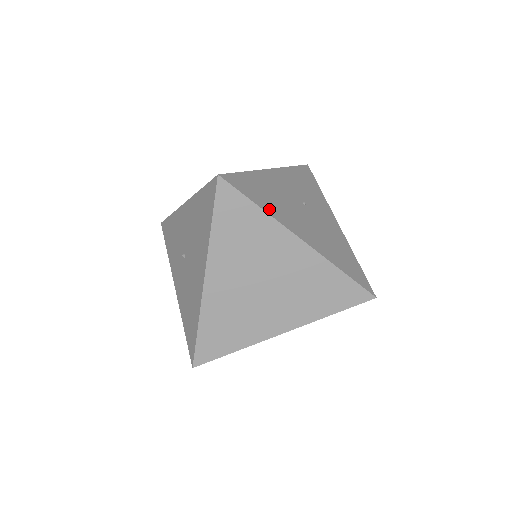
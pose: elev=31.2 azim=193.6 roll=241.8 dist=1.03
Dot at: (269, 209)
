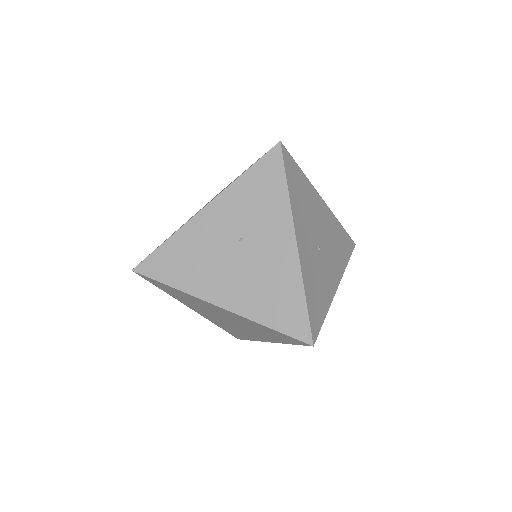
Dot at: (183, 283)
